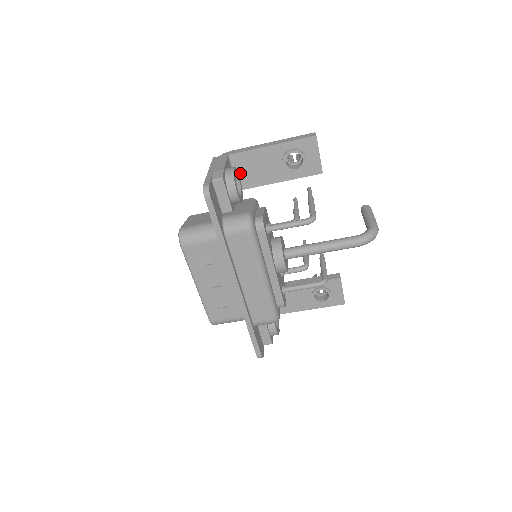
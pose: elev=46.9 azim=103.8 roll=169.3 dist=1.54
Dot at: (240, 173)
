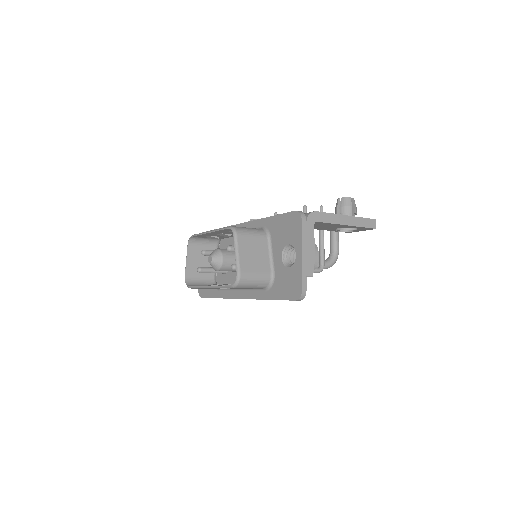
Dot at: occluded
